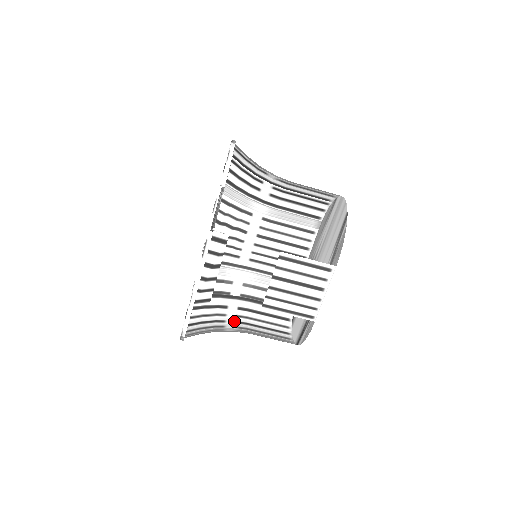
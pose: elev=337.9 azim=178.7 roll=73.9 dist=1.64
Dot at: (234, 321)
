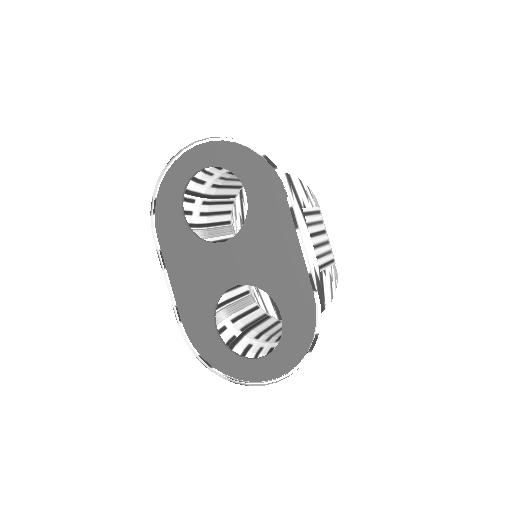
Dot at: (275, 342)
